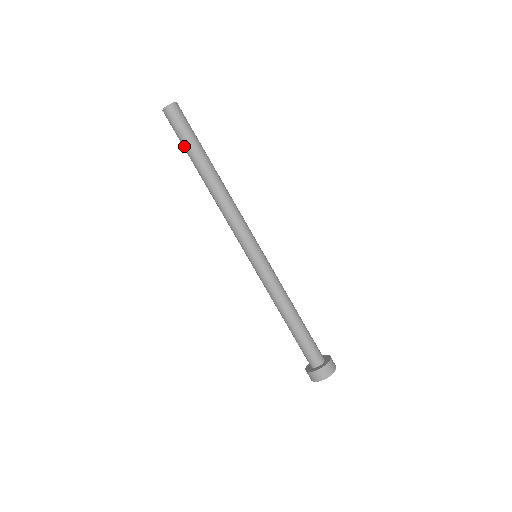
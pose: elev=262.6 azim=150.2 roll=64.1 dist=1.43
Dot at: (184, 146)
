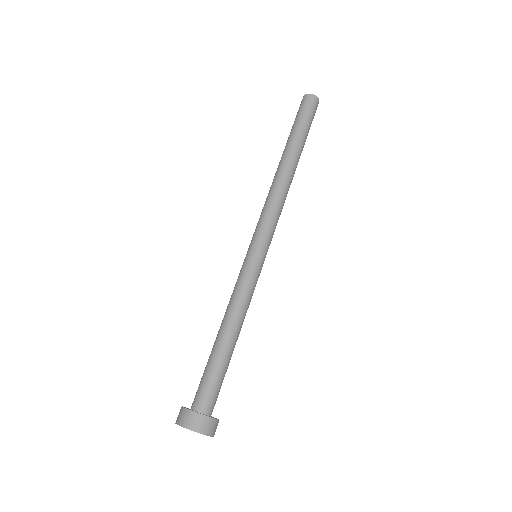
Dot at: occluded
